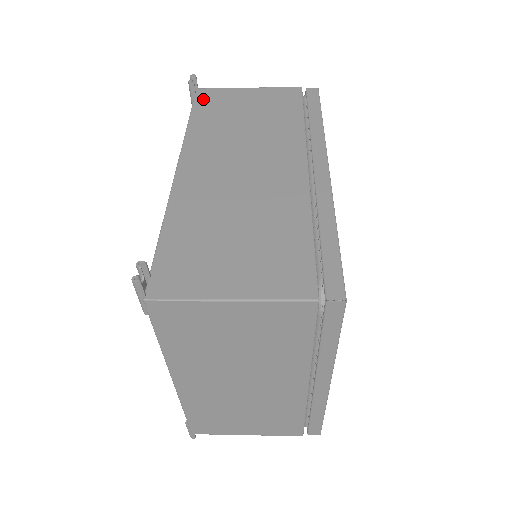
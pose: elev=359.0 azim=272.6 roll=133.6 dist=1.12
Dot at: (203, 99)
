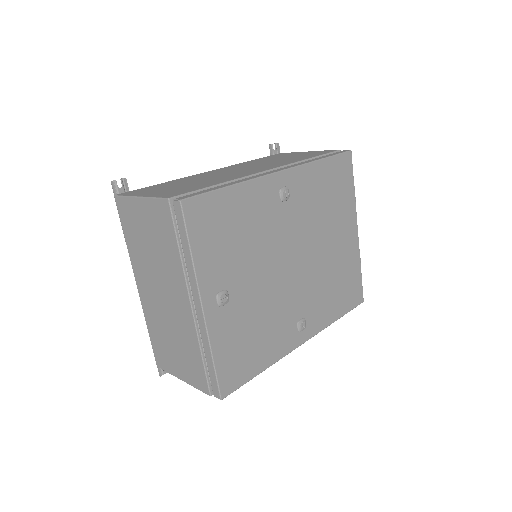
Dot at: (274, 155)
